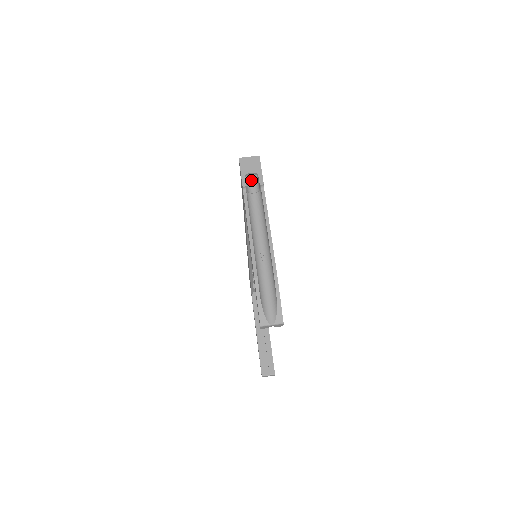
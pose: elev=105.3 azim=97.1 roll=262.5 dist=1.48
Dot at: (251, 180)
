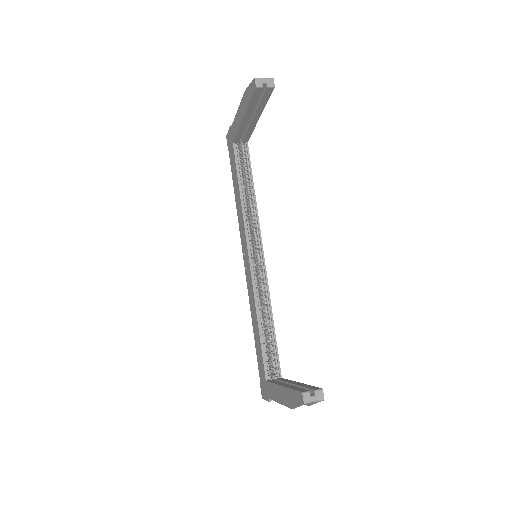
Dot at: occluded
